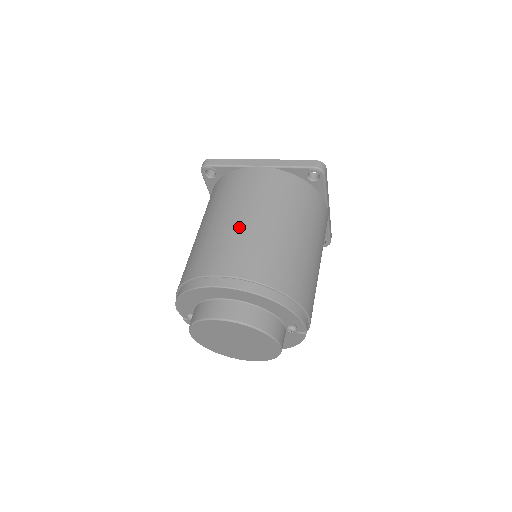
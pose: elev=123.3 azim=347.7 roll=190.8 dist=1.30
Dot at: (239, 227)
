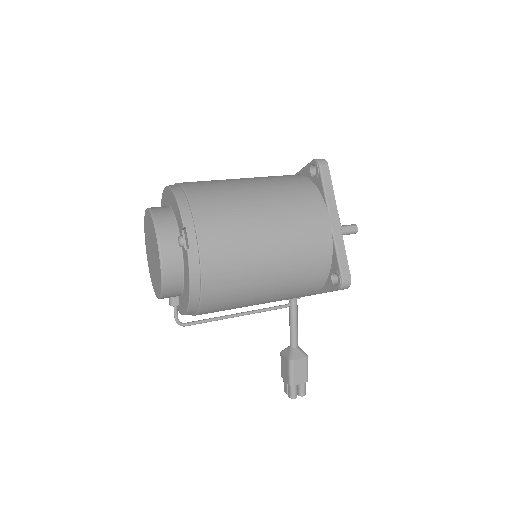
Dot at: occluded
